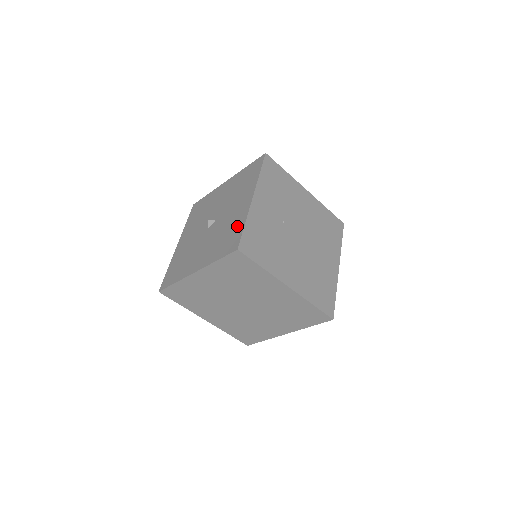
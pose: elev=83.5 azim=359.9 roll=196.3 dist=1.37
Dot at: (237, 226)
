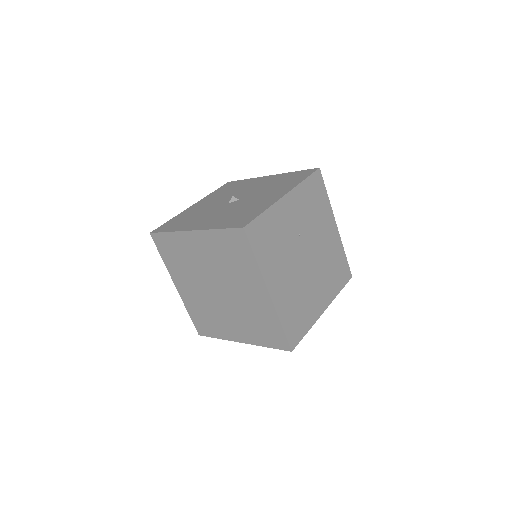
Dot at: (256, 210)
